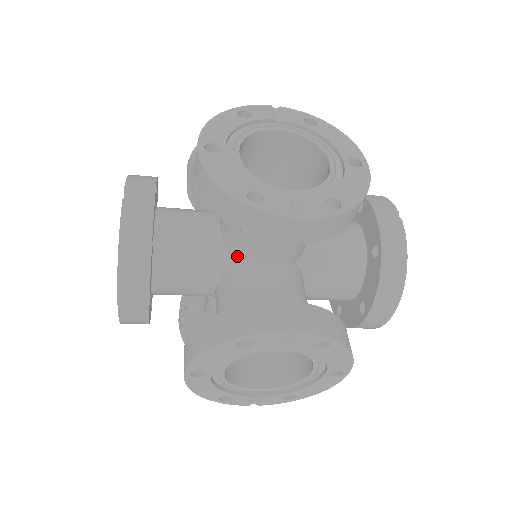
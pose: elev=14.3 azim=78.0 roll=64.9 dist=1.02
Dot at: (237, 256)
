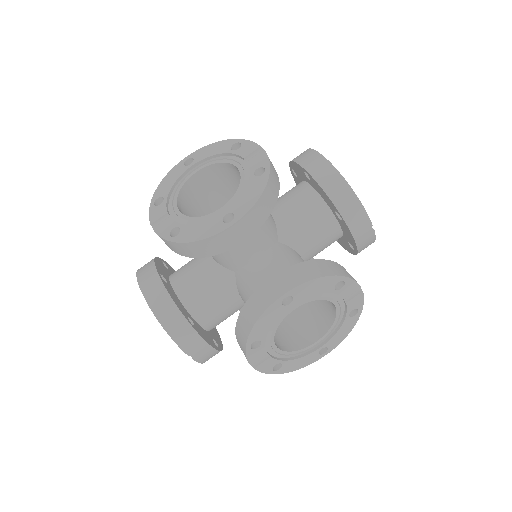
Dot at: (285, 240)
